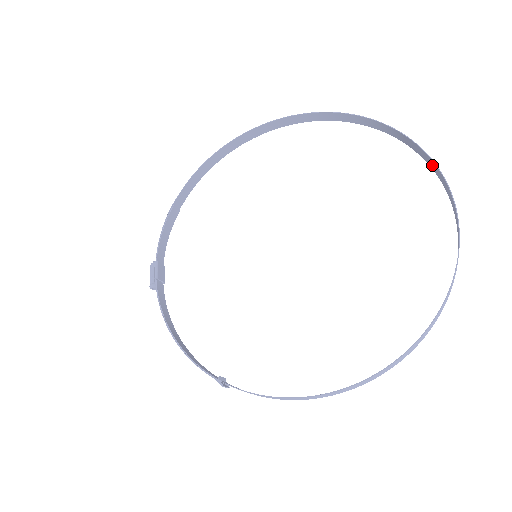
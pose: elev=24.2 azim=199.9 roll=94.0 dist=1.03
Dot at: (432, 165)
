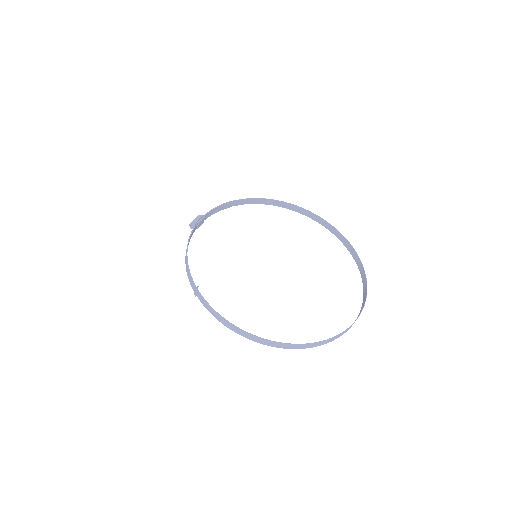
Dot at: (365, 289)
